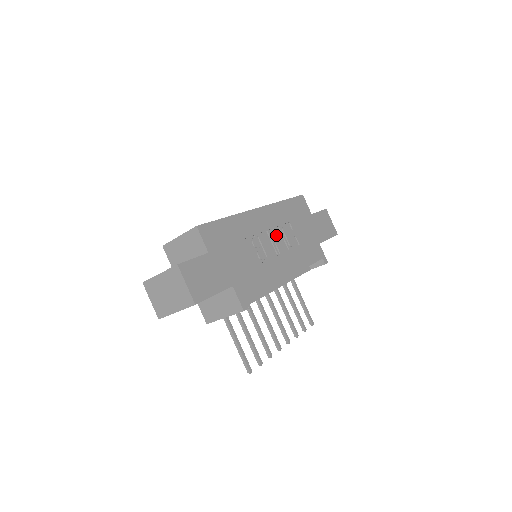
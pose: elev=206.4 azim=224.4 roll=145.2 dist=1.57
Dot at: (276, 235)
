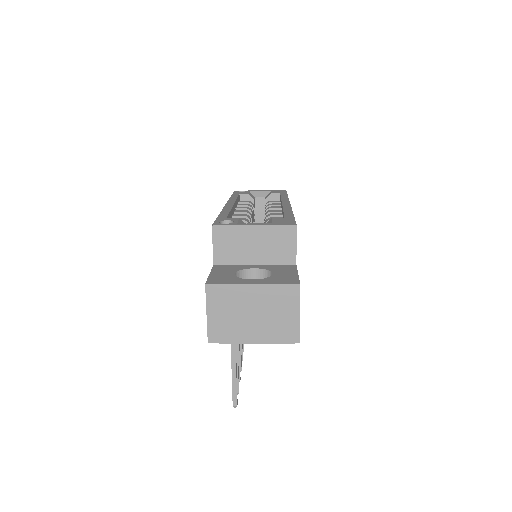
Dot at: occluded
